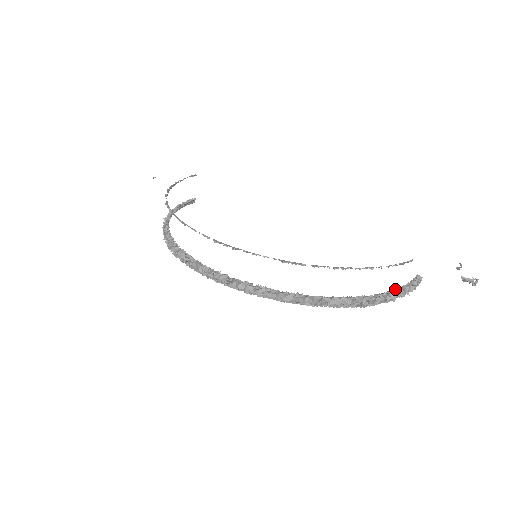
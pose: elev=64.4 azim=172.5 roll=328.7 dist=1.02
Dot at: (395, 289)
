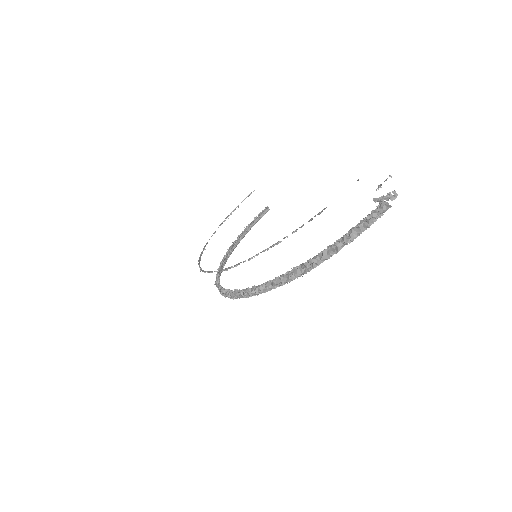
Dot at: (339, 239)
